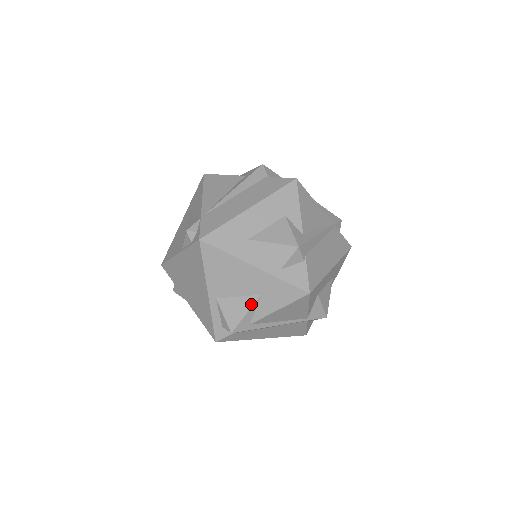
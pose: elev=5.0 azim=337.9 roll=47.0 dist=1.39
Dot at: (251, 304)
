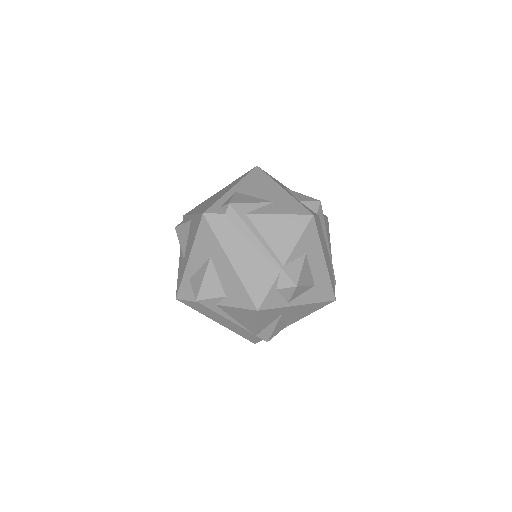
Dot at: (261, 202)
